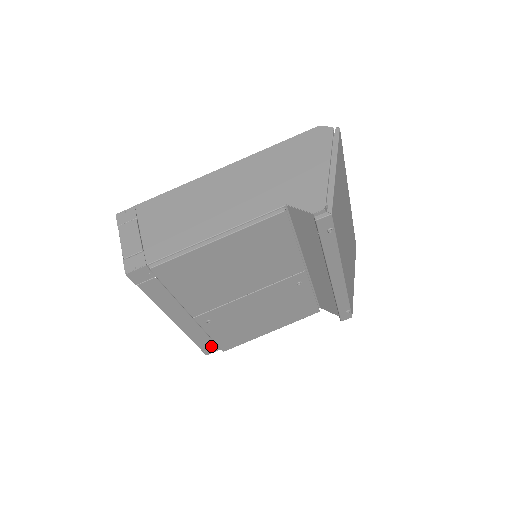
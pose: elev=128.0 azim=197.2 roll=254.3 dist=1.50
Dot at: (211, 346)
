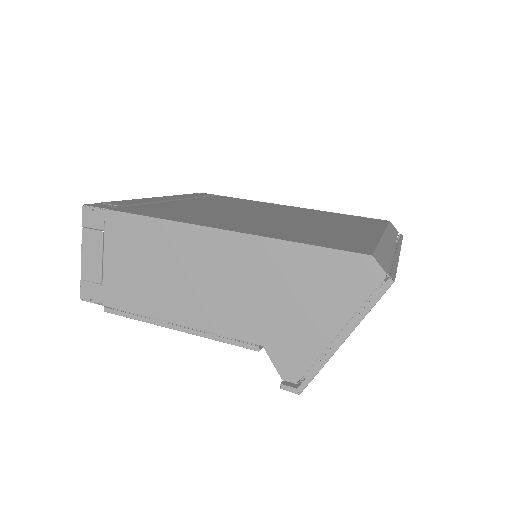
Dot at: occluded
